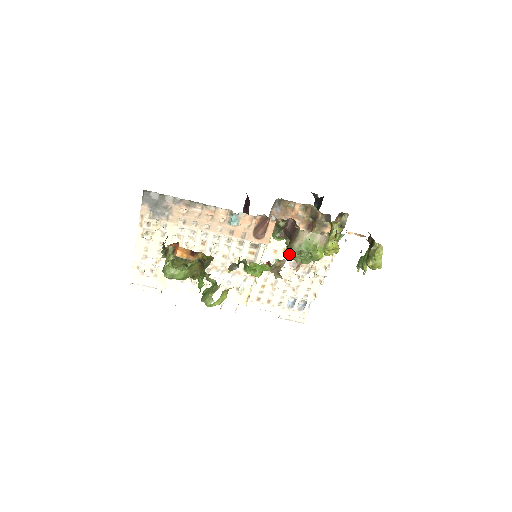
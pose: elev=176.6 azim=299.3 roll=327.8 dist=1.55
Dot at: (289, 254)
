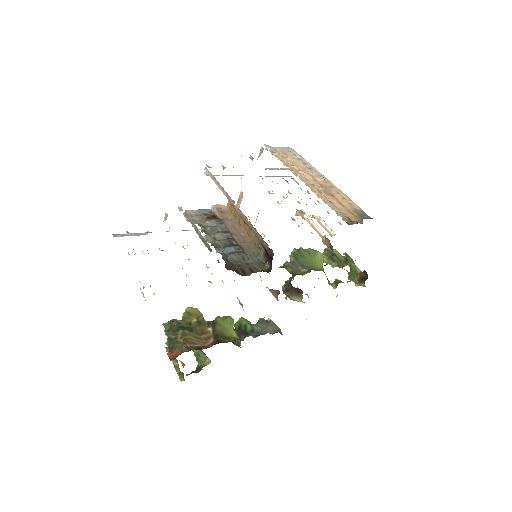
Dot at: occluded
